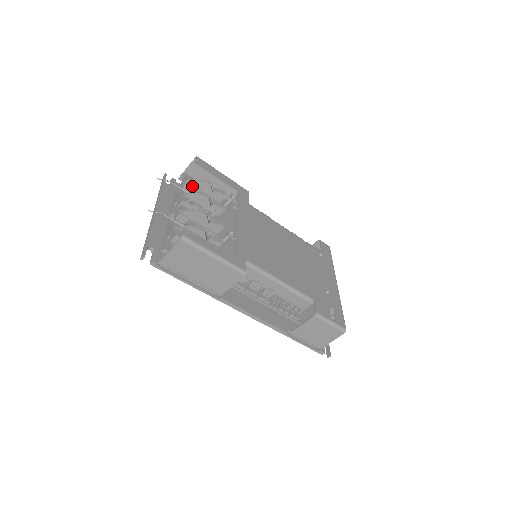
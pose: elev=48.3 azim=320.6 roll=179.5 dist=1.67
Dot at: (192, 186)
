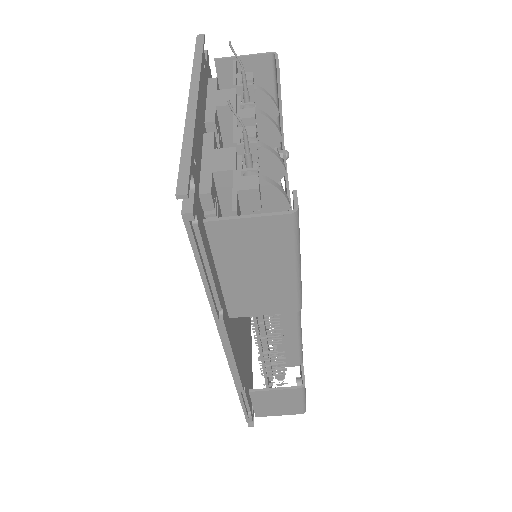
Dot at: (254, 96)
